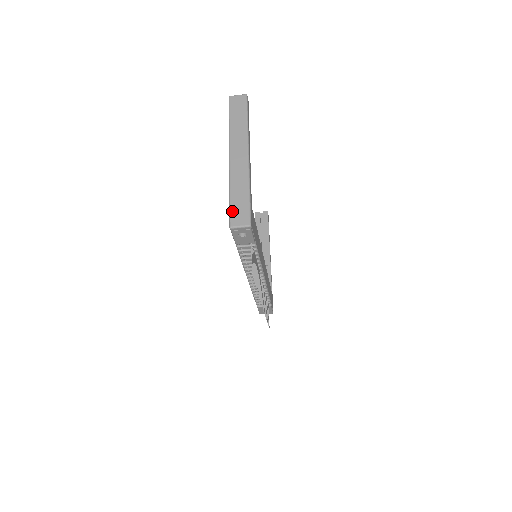
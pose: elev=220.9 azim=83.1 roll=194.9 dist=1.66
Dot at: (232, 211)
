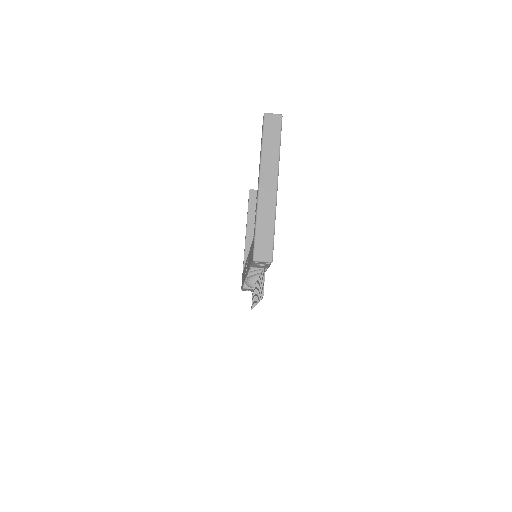
Dot at: (257, 244)
